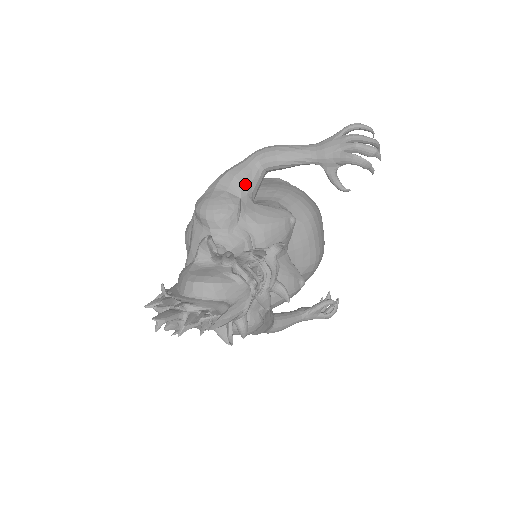
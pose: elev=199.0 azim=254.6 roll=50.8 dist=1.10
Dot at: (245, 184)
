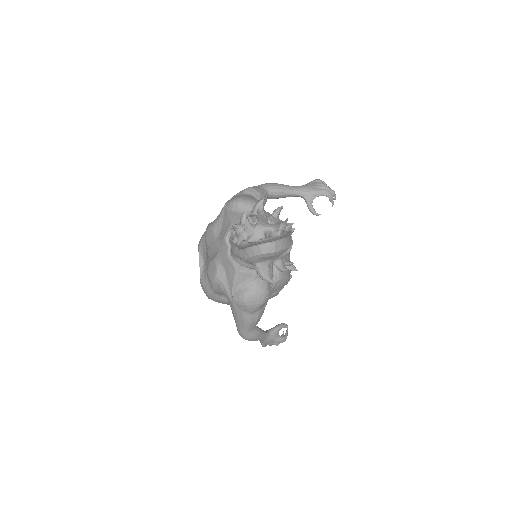
Dot at: (261, 196)
